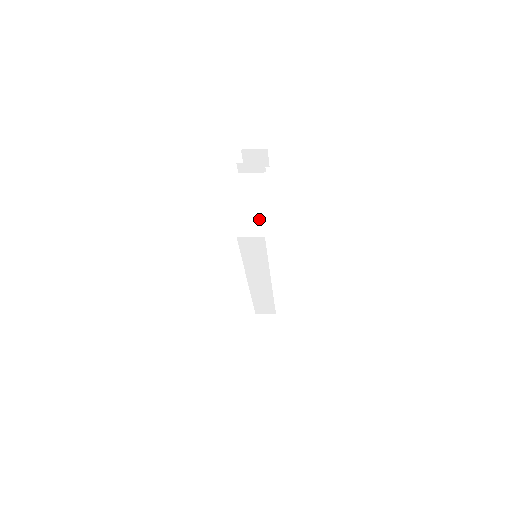
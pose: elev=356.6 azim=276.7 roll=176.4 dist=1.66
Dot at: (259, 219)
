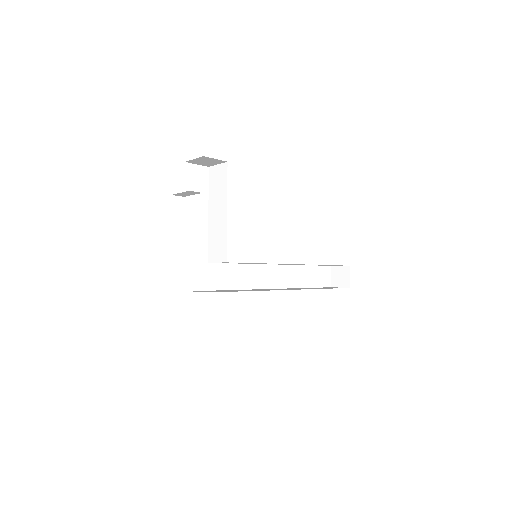
Dot at: (222, 239)
